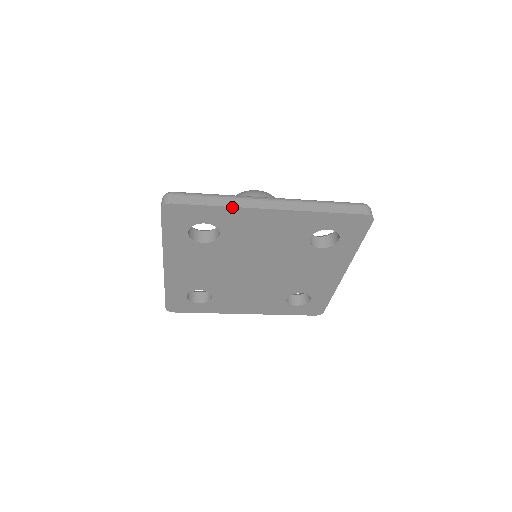
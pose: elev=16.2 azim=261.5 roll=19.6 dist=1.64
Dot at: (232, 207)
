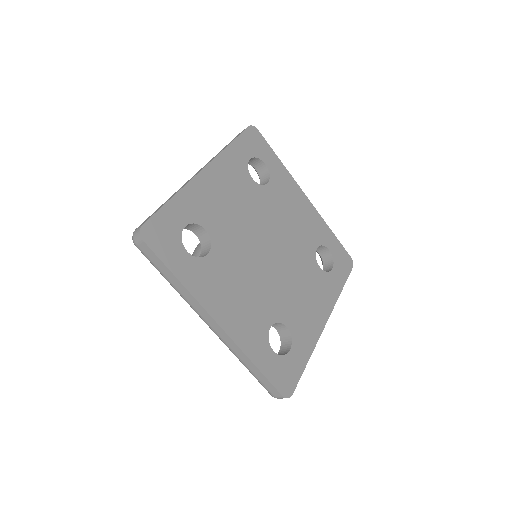
Dot at: (287, 171)
